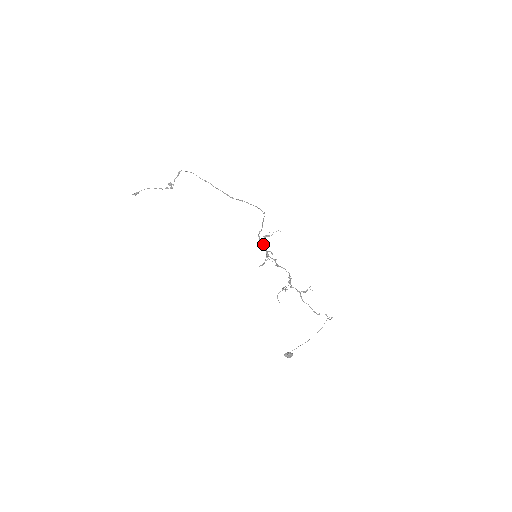
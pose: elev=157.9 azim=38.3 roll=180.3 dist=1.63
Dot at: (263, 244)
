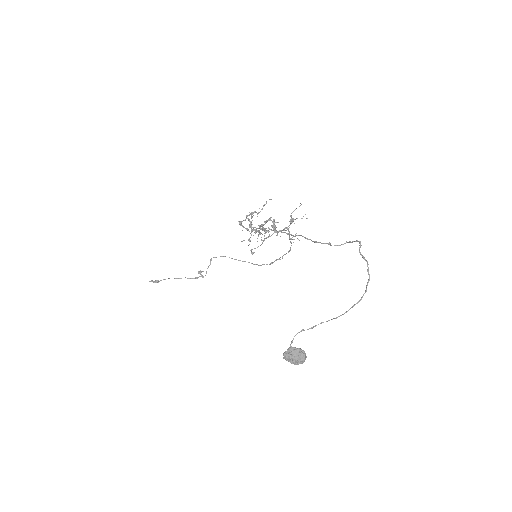
Dot at: occluded
